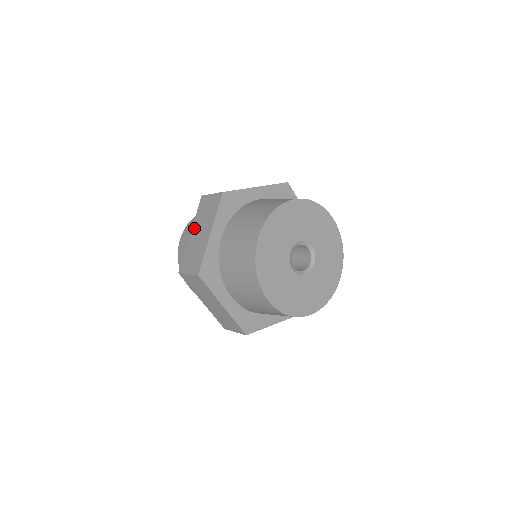
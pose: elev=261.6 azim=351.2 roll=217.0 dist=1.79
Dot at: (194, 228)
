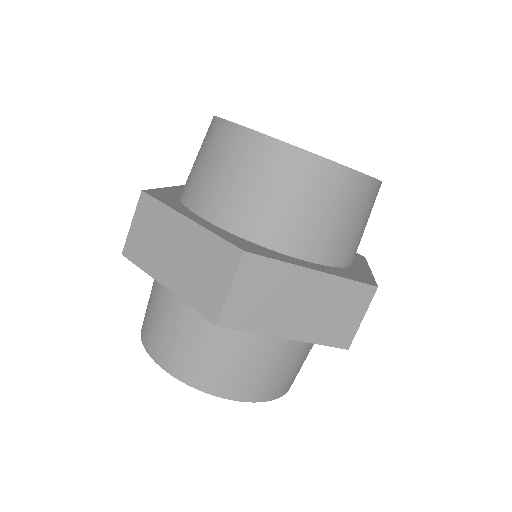
Dot at: (160, 273)
